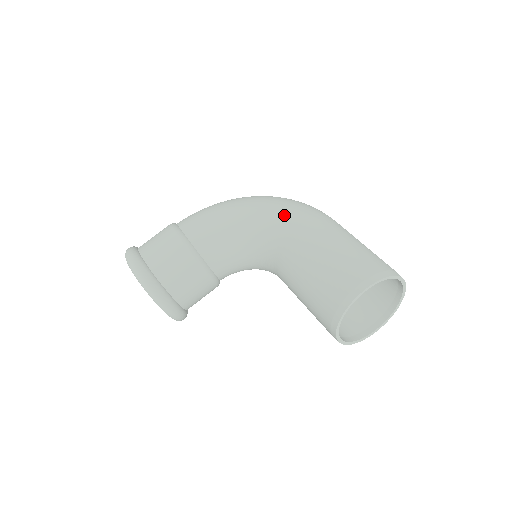
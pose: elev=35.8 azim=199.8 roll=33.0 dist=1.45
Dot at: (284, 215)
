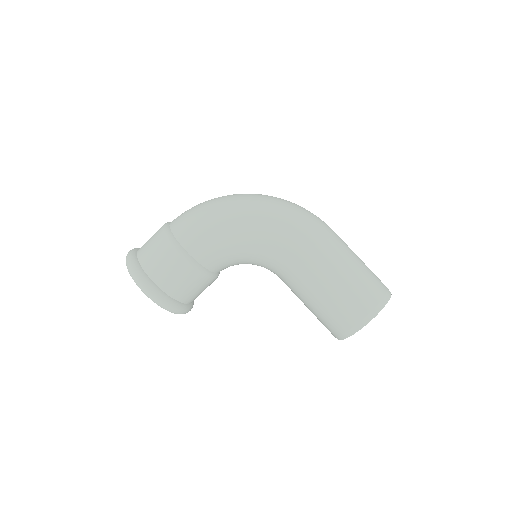
Dot at: (289, 241)
